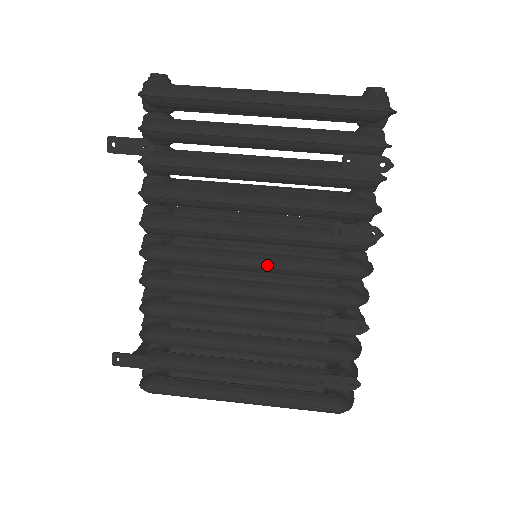
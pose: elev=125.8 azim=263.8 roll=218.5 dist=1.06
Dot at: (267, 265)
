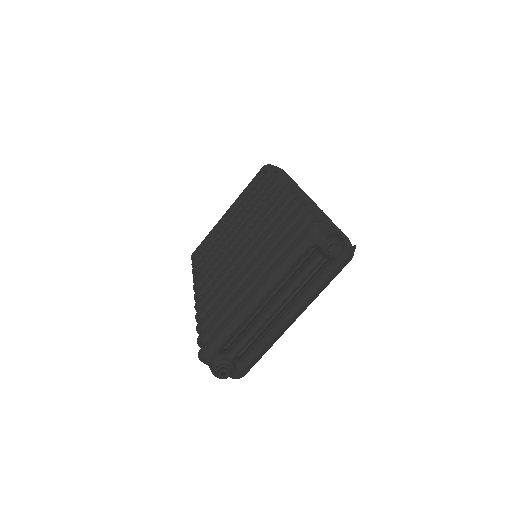
Dot at: occluded
